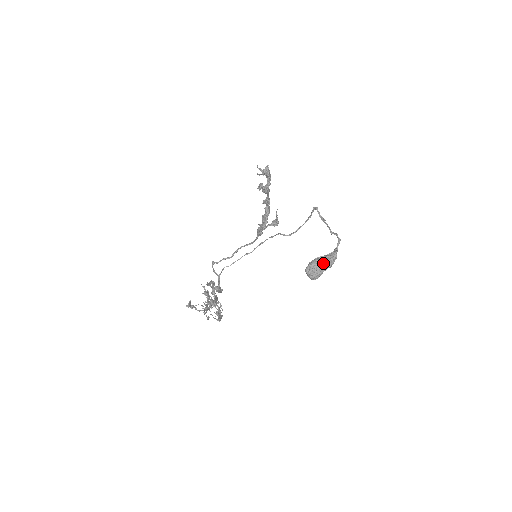
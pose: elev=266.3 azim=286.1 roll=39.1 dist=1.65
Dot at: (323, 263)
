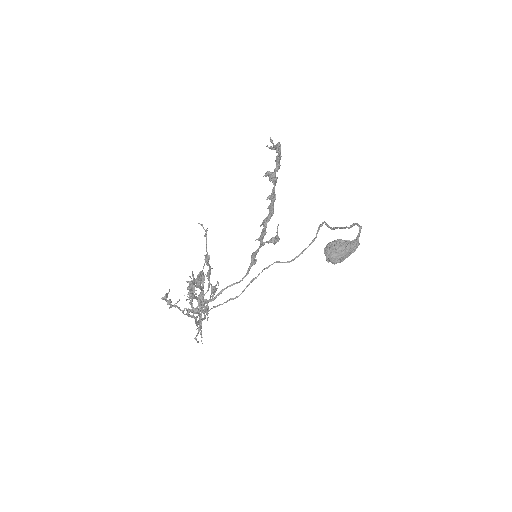
Dot at: (346, 242)
